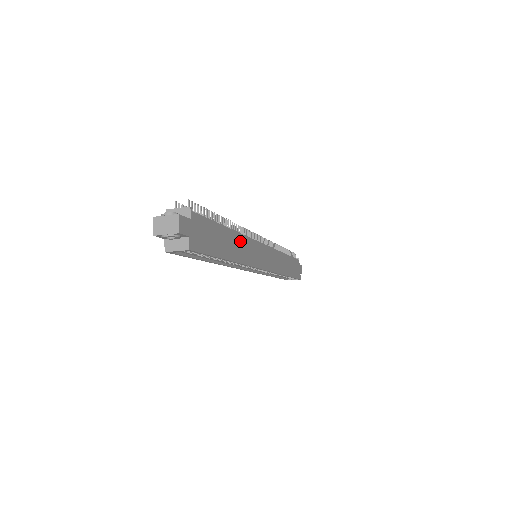
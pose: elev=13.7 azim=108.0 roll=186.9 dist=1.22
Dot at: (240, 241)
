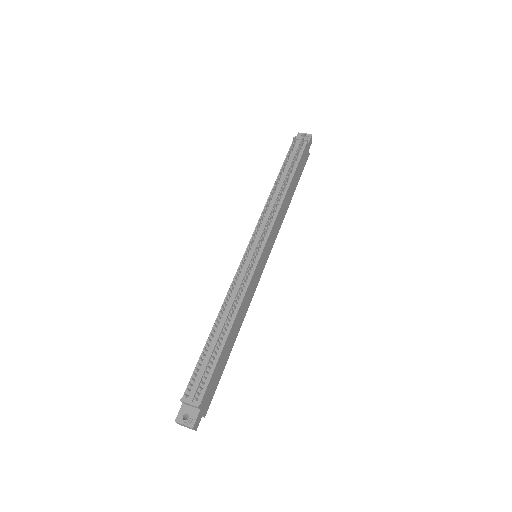
Dot at: (239, 315)
